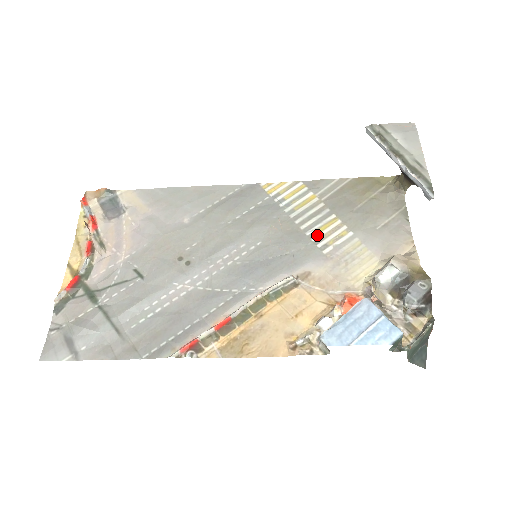
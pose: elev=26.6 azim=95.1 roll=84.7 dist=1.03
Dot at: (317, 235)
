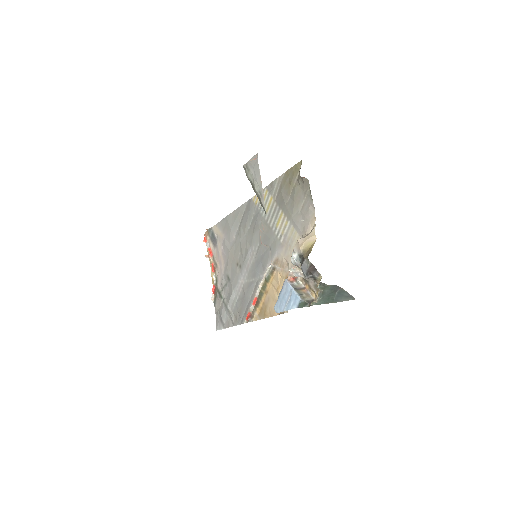
Dot at: (277, 229)
